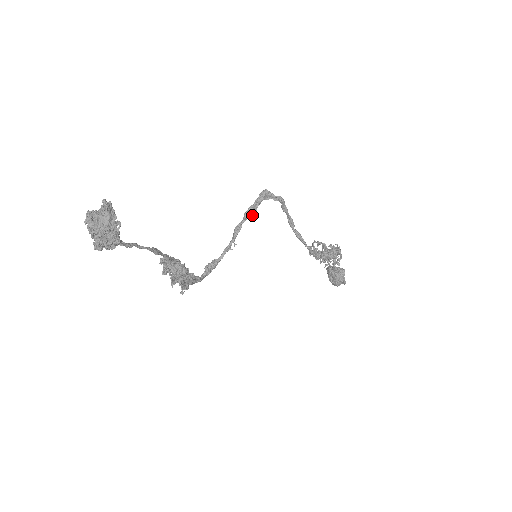
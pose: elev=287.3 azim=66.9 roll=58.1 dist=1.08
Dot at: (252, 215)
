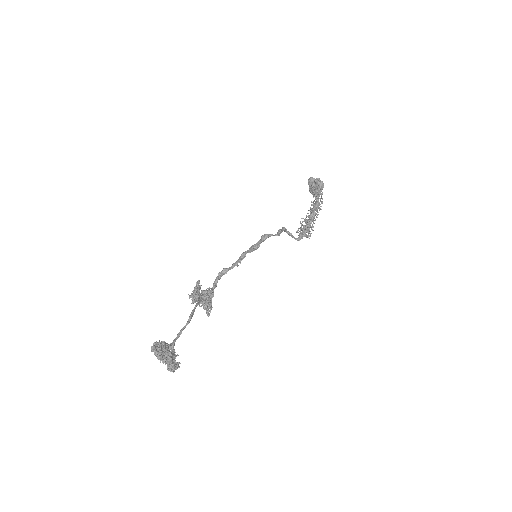
Dot at: (255, 249)
